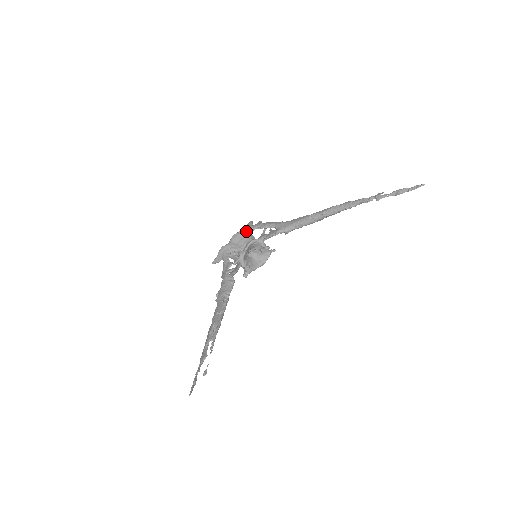
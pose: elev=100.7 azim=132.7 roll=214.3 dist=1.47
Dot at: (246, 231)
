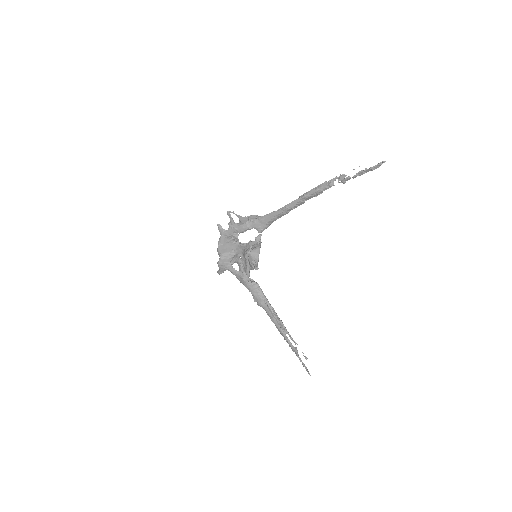
Dot at: (225, 239)
